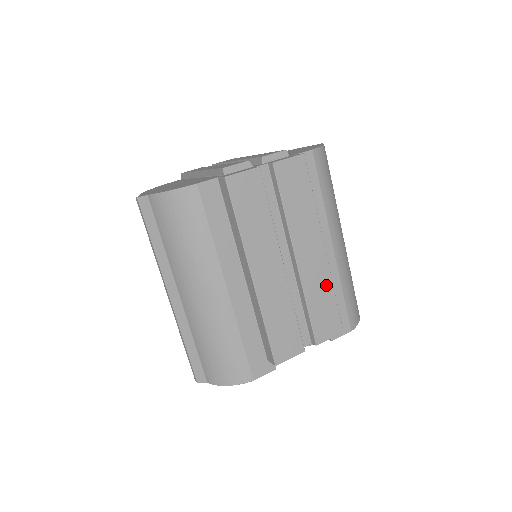
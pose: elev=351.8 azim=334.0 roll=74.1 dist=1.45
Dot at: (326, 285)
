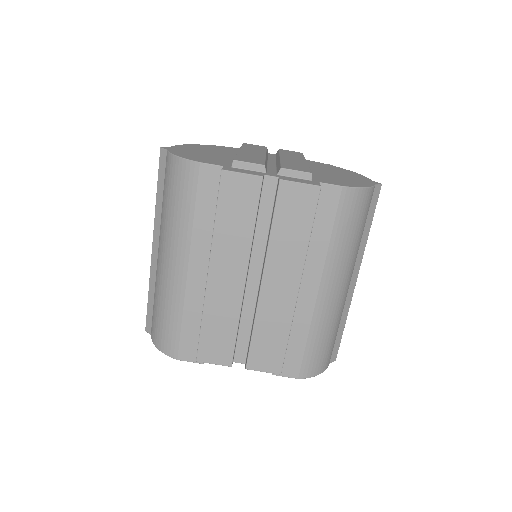
Dot at: (283, 323)
